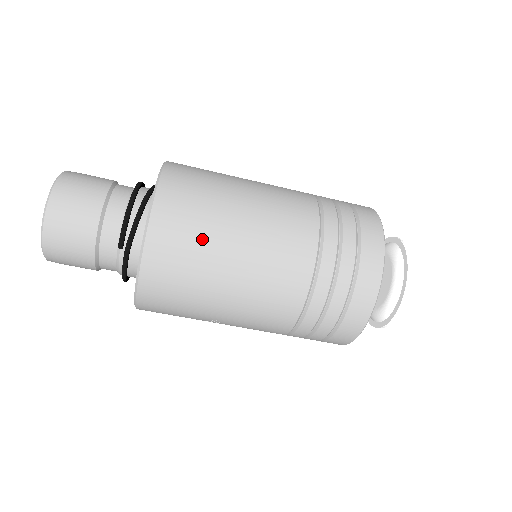
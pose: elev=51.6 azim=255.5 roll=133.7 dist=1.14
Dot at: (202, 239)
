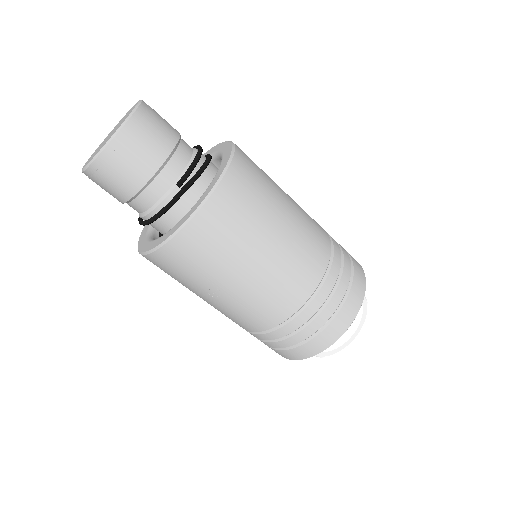
Dot at: (259, 209)
